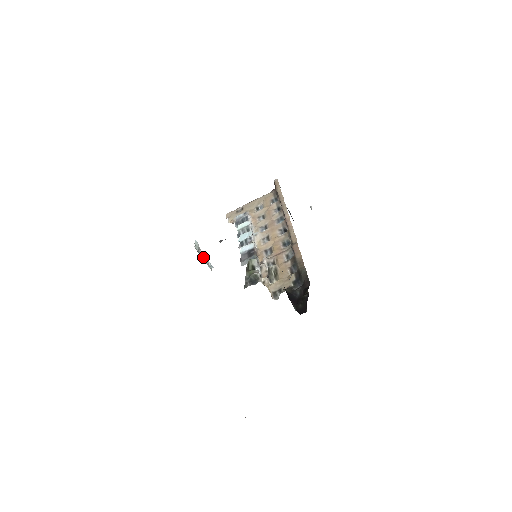
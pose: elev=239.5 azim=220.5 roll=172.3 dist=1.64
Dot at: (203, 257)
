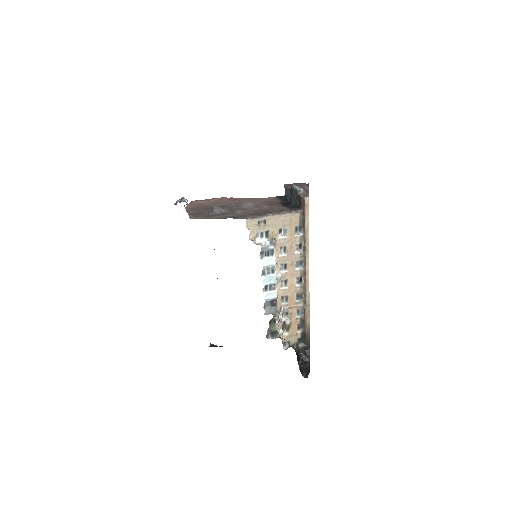
Dot at: occluded
